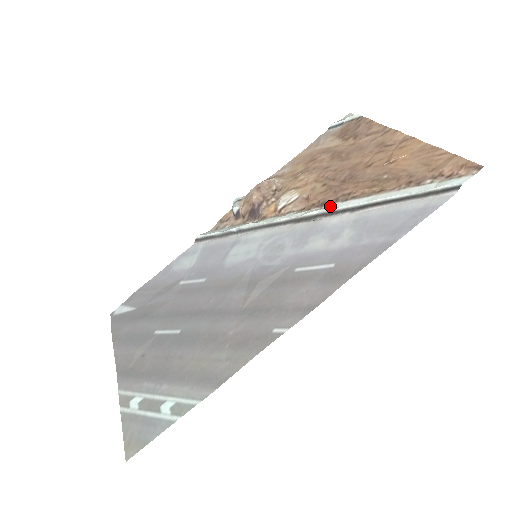
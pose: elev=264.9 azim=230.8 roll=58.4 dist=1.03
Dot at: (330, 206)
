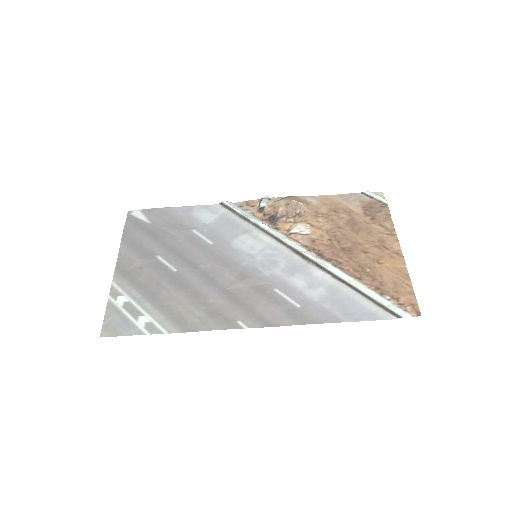
Dot at: (323, 261)
